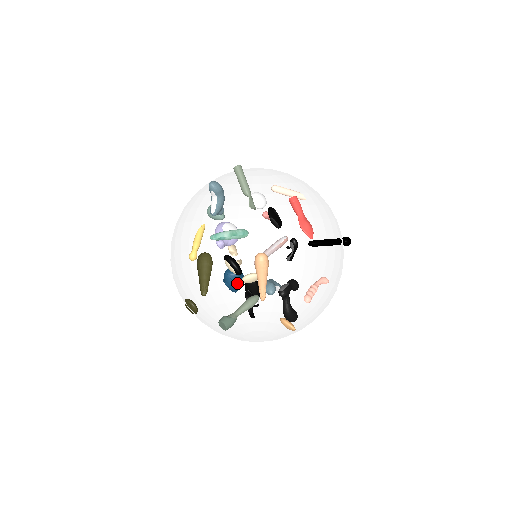
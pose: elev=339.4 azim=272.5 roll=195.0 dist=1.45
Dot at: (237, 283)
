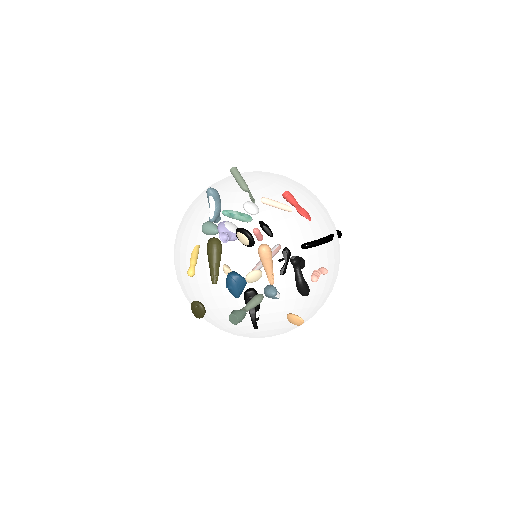
Dot at: (240, 285)
